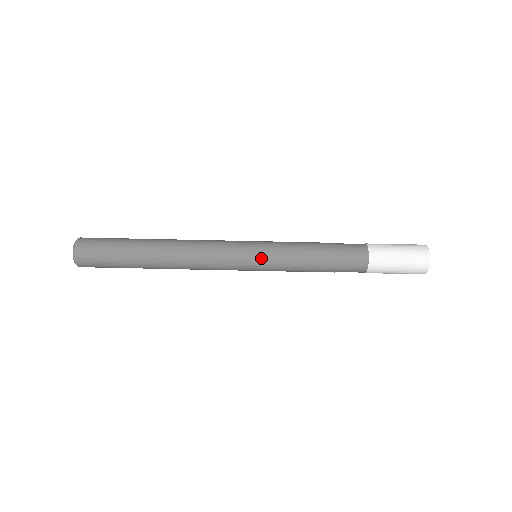
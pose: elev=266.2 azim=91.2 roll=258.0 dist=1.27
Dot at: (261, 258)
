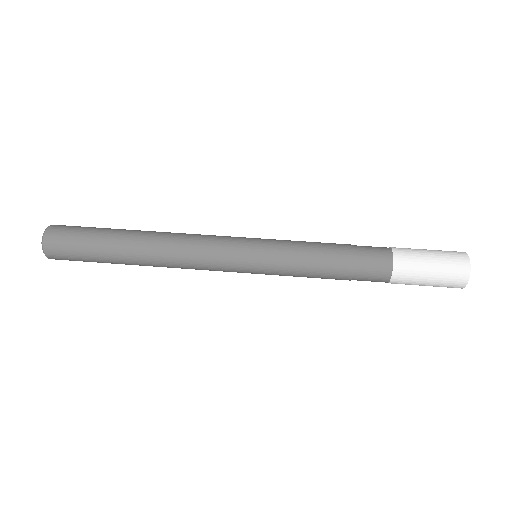
Dot at: (262, 243)
